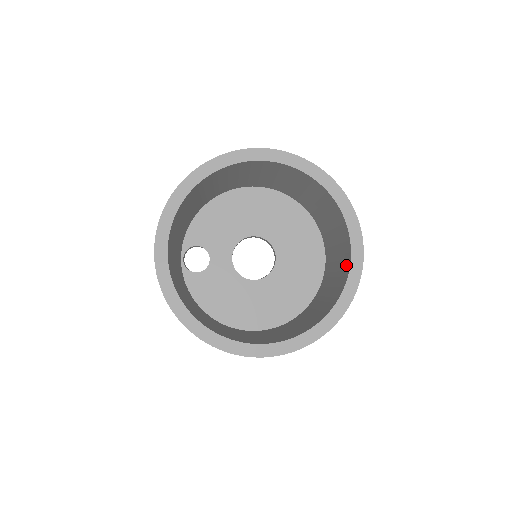
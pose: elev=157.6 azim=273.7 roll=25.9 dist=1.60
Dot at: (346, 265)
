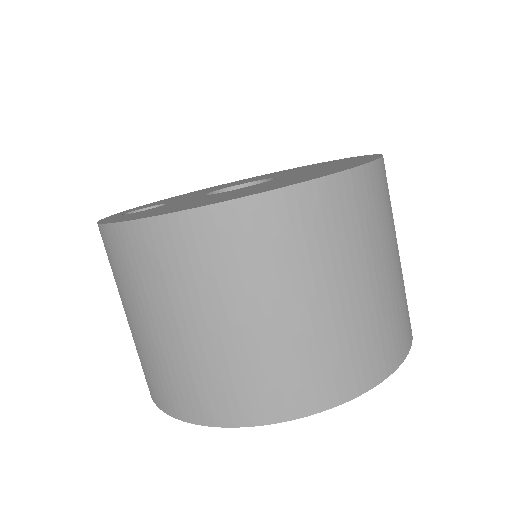
Dot at: occluded
